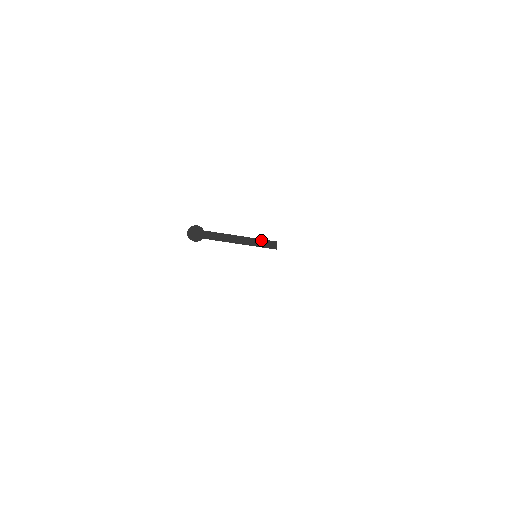
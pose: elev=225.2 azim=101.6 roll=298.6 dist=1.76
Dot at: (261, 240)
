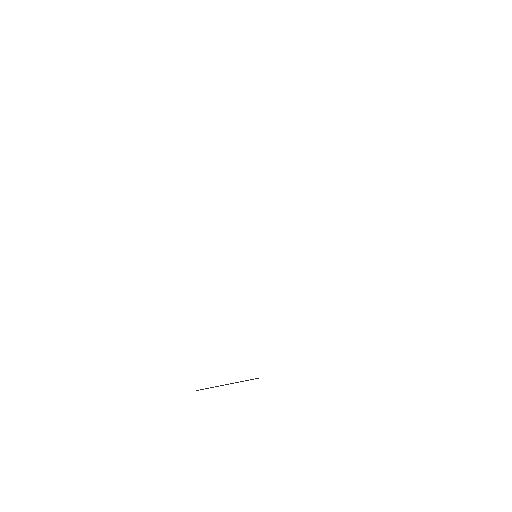
Dot at: occluded
